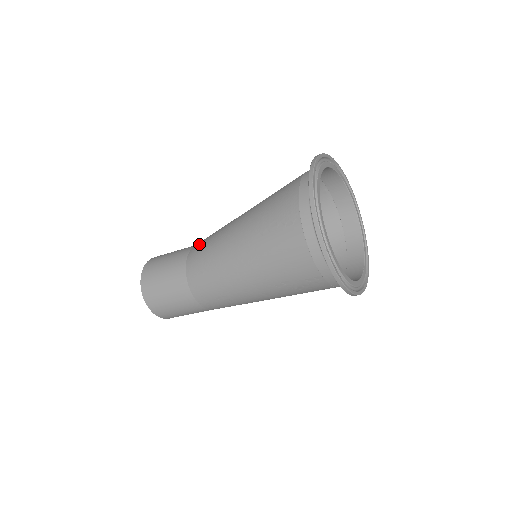
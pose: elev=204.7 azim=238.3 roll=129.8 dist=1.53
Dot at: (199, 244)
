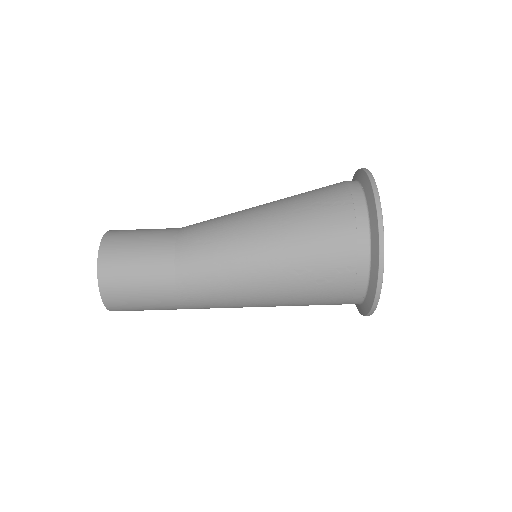
Dot at: (196, 223)
